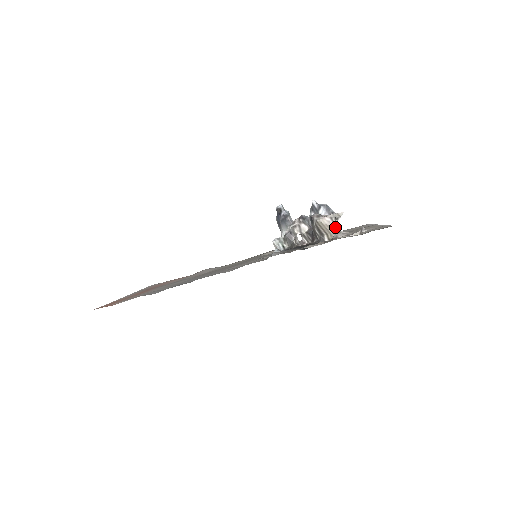
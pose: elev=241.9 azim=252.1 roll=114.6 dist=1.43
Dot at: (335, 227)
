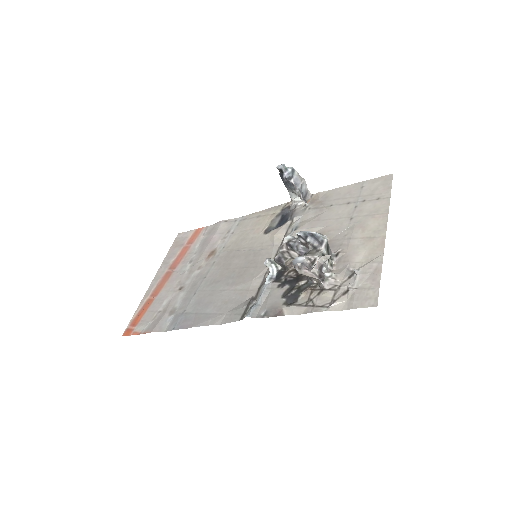
Dot at: (320, 278)
